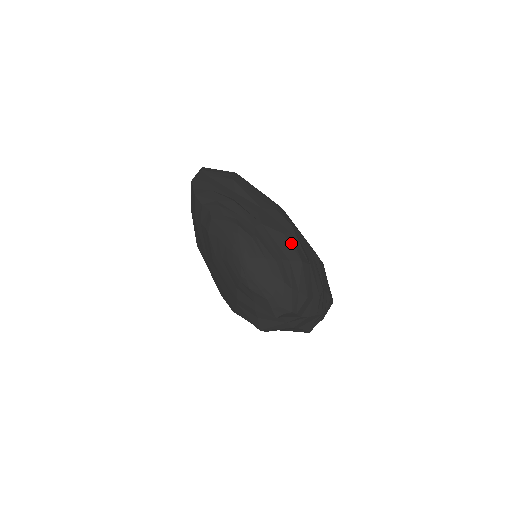
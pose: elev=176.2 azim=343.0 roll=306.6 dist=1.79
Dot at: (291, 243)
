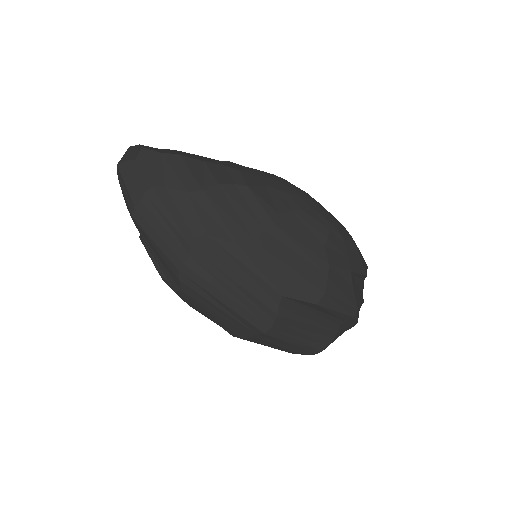
Dot at: occluded
